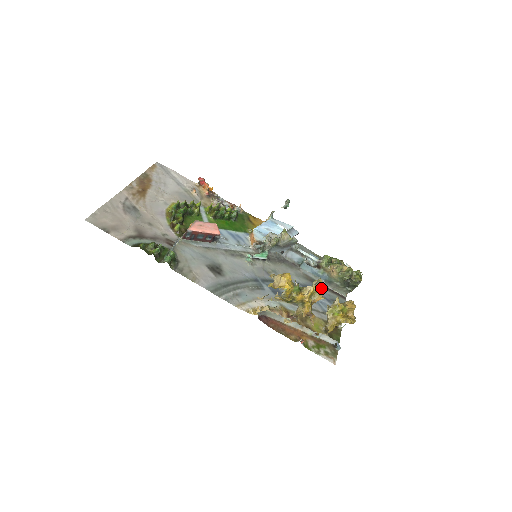
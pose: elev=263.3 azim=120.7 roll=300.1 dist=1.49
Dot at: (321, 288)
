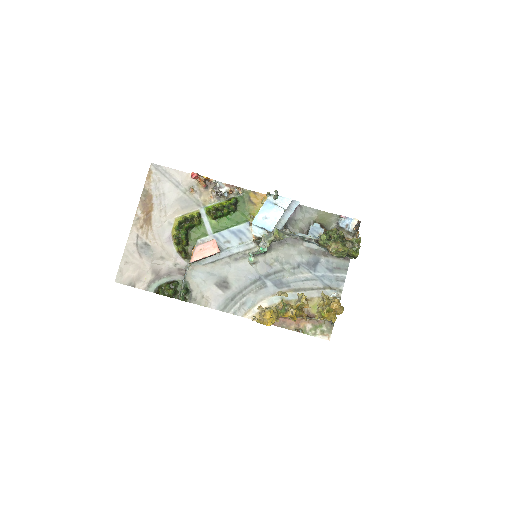
Dot at: (324, 258)
